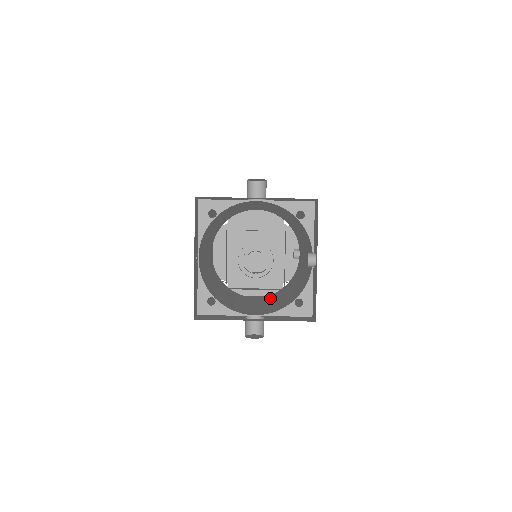
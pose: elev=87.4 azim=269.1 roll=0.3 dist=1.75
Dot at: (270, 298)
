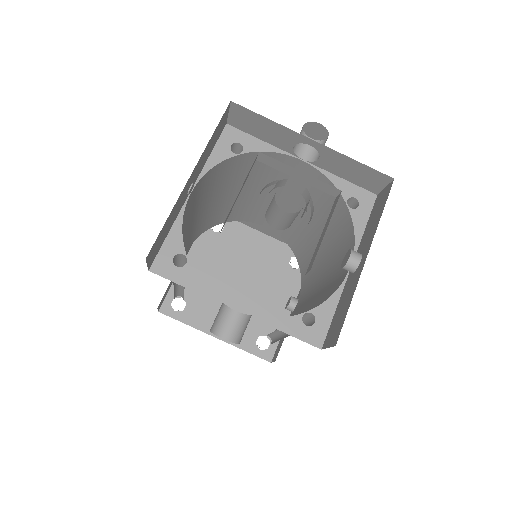
Dot at: occluded
